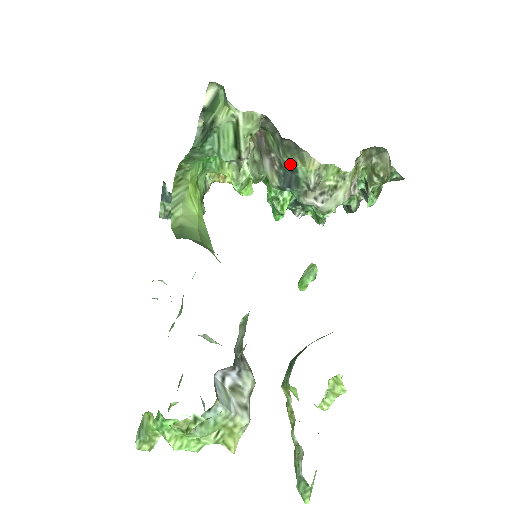
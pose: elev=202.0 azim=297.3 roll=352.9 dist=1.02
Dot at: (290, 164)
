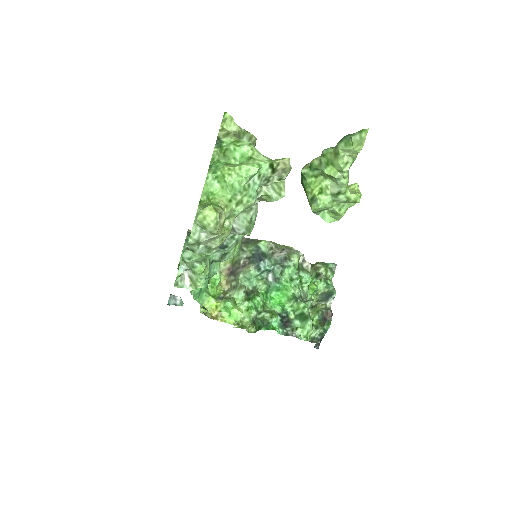
Dot at: (253, 247)
